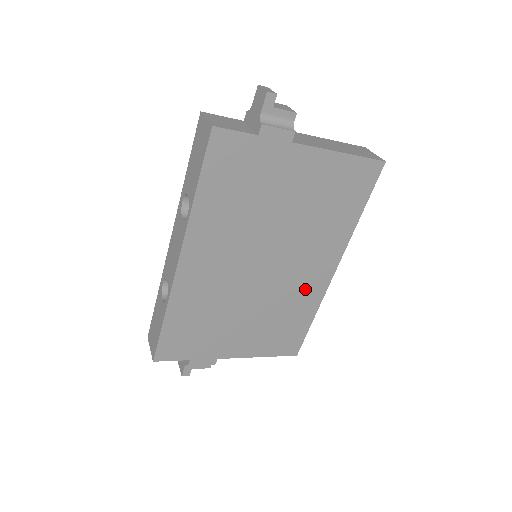
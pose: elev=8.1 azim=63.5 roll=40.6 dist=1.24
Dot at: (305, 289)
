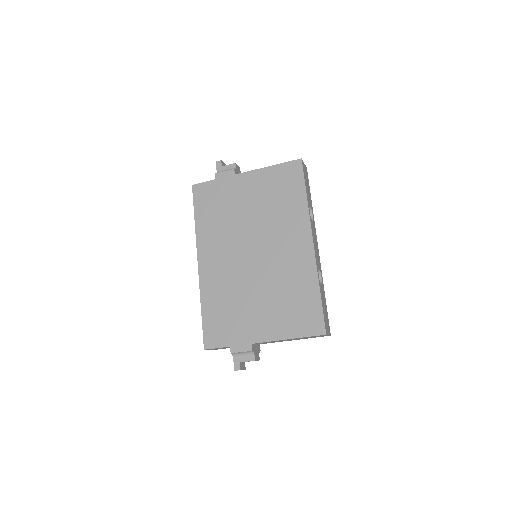
Dot at: (296, 264)
